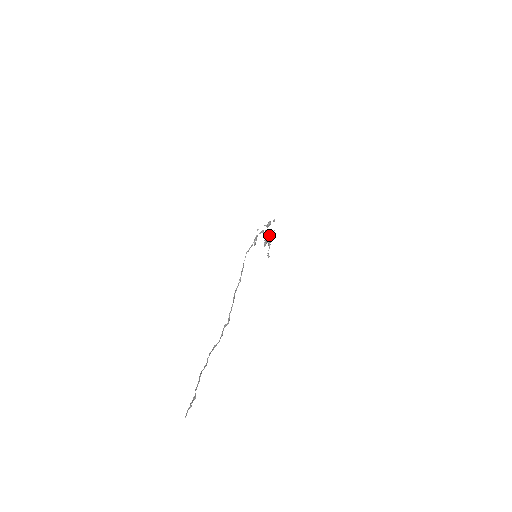
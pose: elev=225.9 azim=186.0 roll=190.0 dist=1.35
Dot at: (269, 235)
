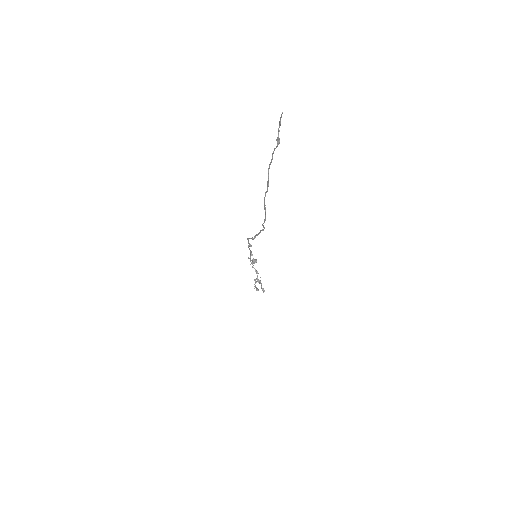
Dot at: (257, 271)
